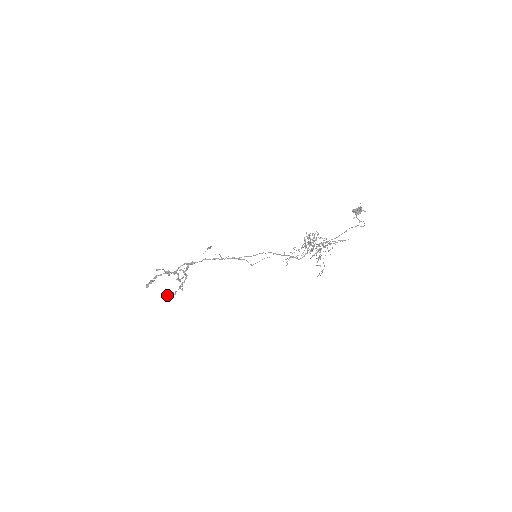
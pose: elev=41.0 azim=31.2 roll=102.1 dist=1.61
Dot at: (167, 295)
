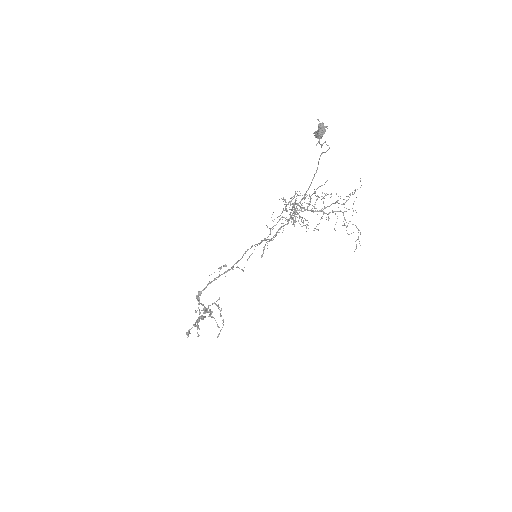
Dot at: occluded
